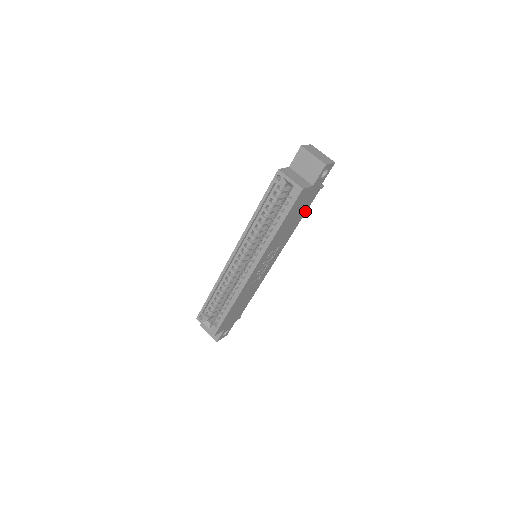
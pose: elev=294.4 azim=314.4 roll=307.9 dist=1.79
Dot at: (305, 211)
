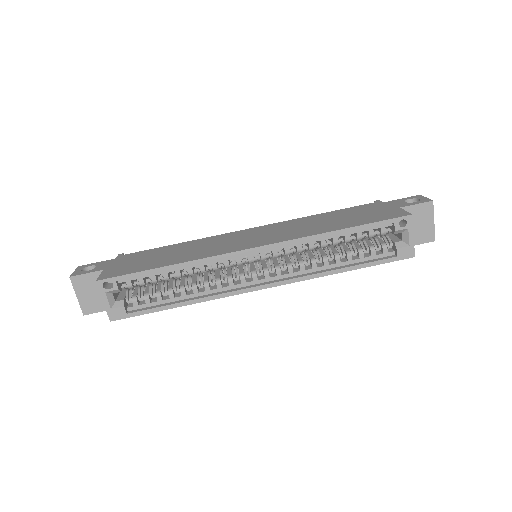
Dot at: occluded
